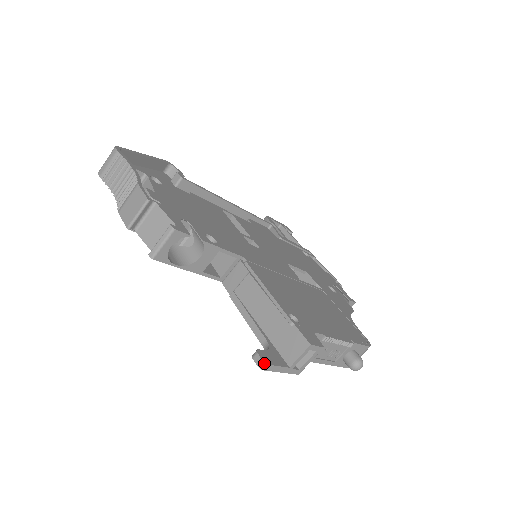
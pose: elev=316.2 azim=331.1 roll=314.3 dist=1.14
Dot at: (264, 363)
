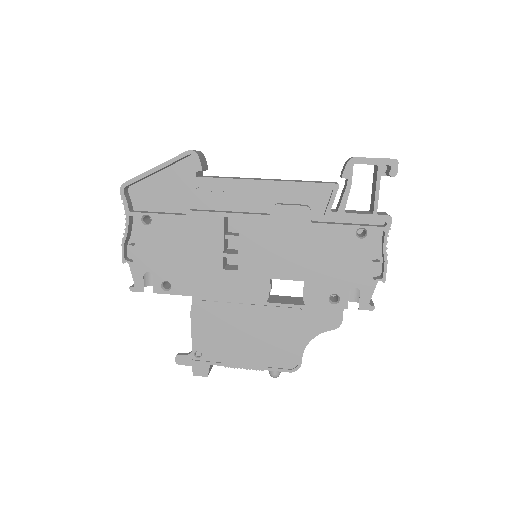
Dot at: (176, 363)
